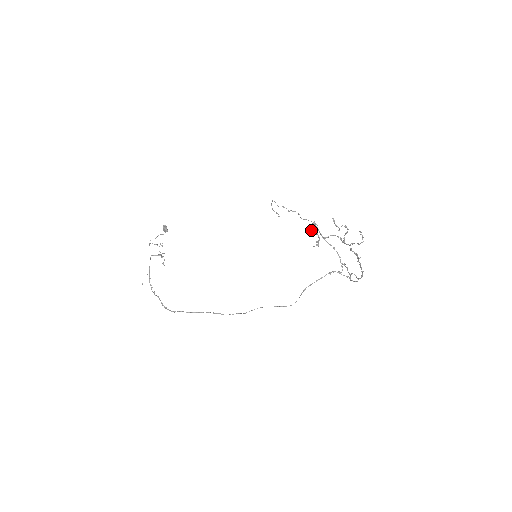
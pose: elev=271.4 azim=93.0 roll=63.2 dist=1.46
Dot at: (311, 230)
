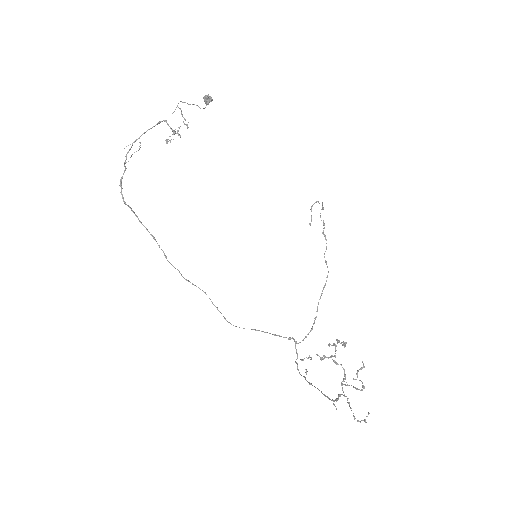
Dot at: (336, 350)
